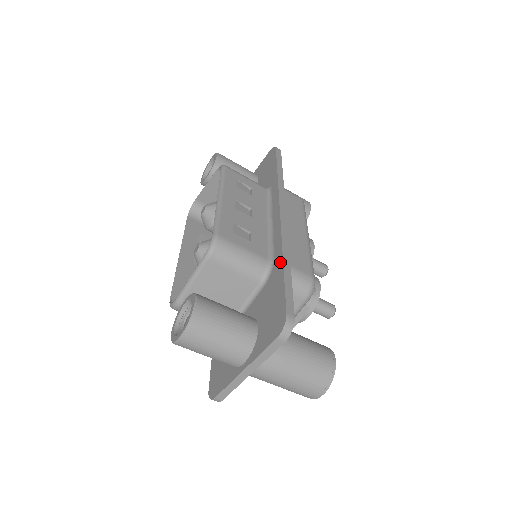
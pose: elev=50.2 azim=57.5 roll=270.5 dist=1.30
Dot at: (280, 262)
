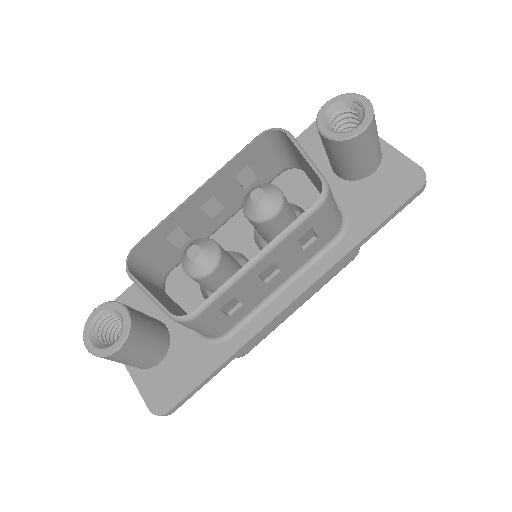
Dot at: (224, 357)
